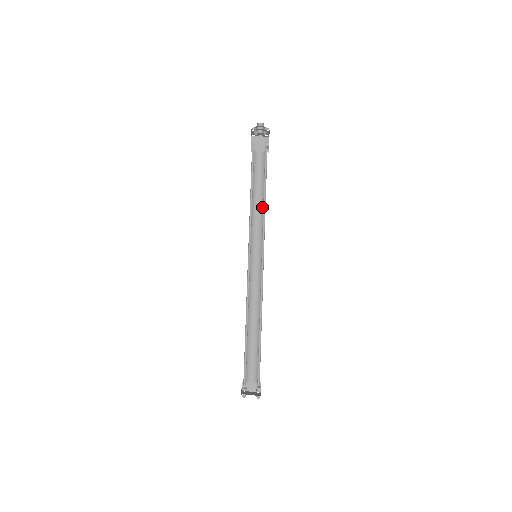
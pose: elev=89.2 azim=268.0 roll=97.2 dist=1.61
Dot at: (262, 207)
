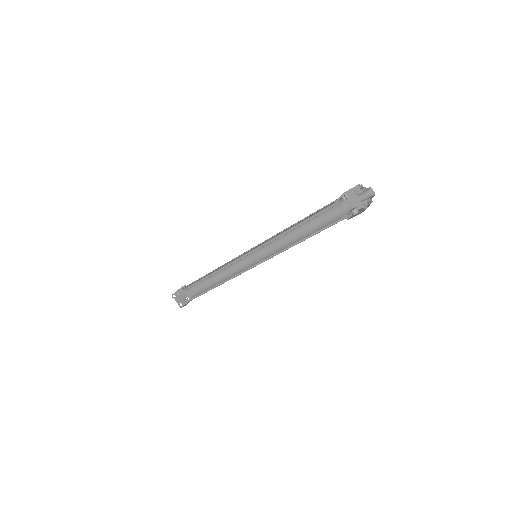
Dot at: (299, 236)
